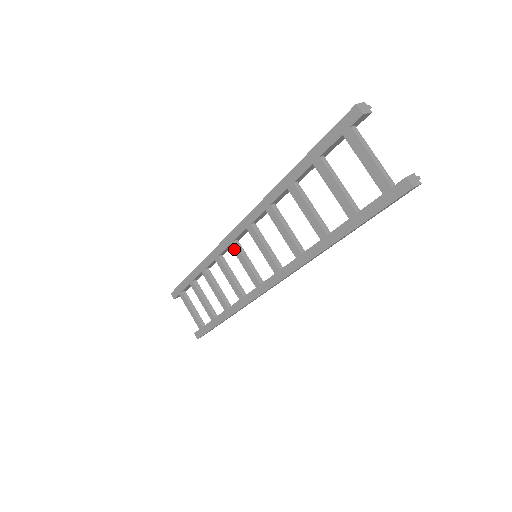
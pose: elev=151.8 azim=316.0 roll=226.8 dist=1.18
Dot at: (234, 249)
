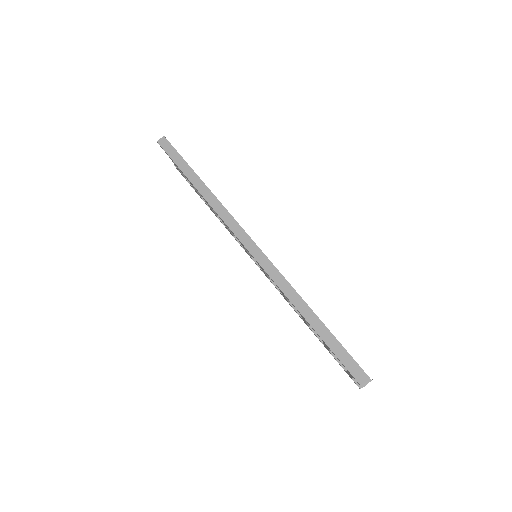
Dot at: (240, 242)
